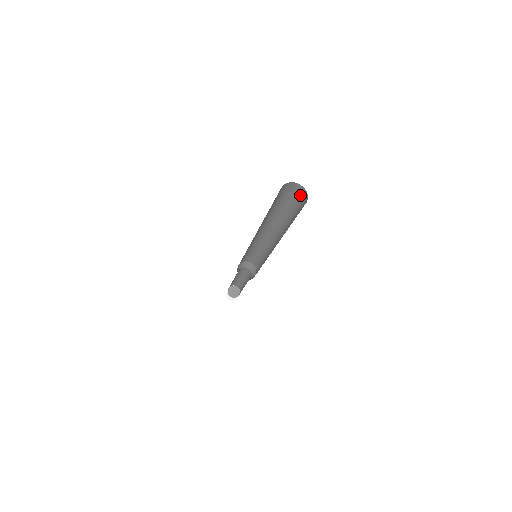
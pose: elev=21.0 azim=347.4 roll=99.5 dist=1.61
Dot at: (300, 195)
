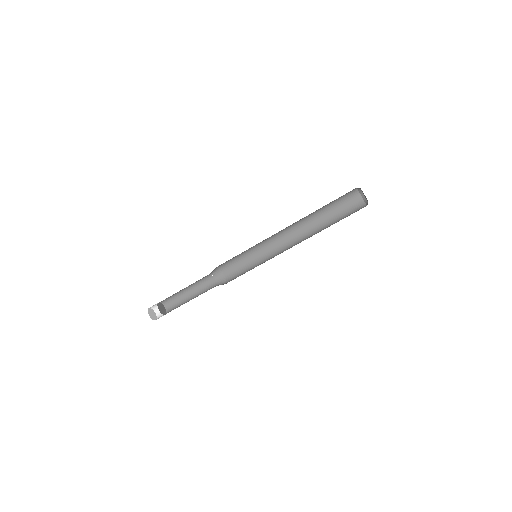
Dot at: (357, 209)
